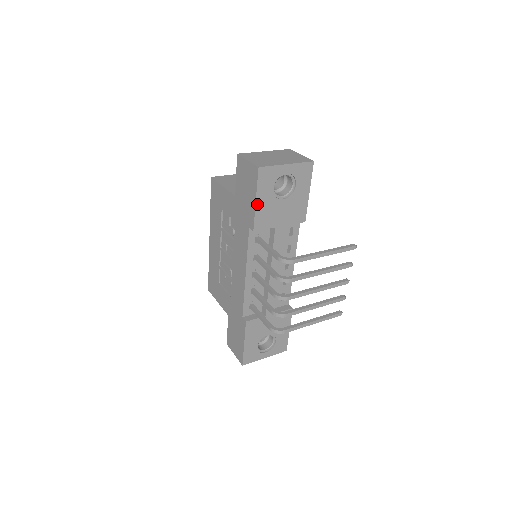
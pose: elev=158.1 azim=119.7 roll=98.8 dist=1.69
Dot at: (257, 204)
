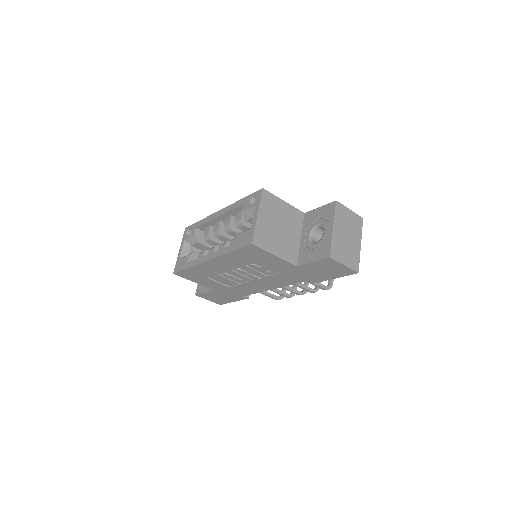
Dot at: (331, 278)
